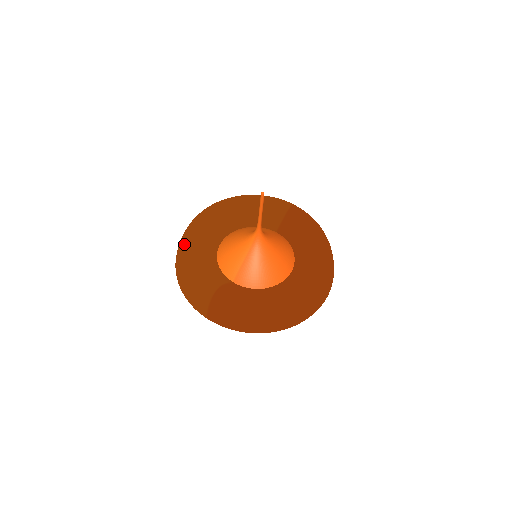
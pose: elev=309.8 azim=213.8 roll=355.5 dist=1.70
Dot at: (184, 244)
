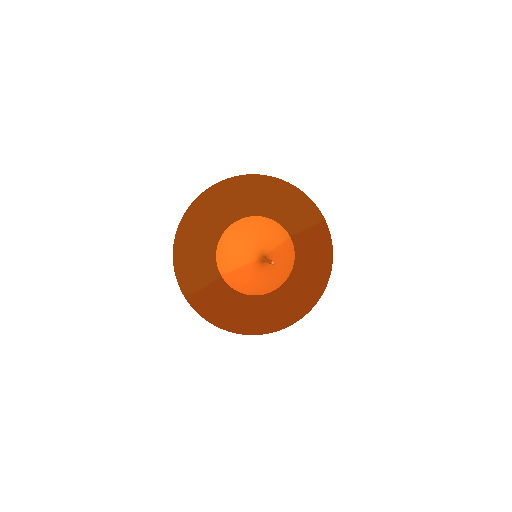
Dot at: (191, 224)
